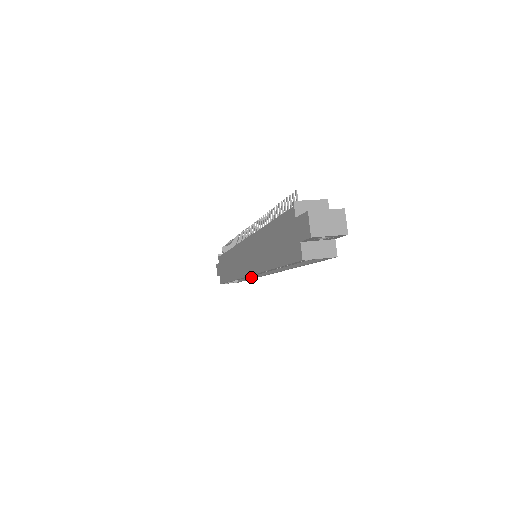
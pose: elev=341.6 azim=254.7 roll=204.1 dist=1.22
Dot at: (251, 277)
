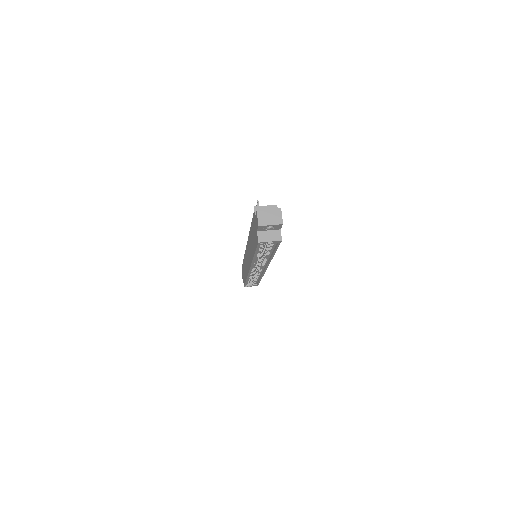
Dot at: (260, 276)
